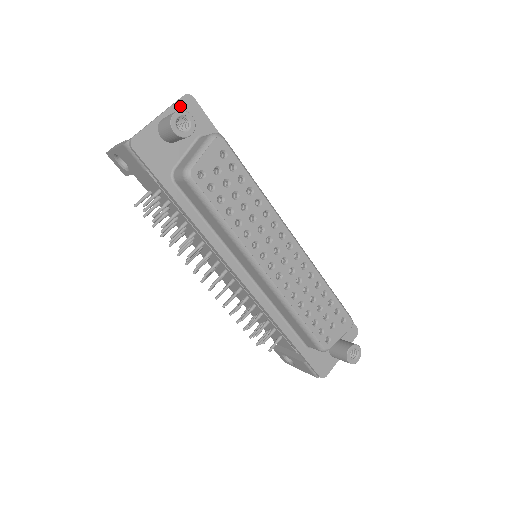
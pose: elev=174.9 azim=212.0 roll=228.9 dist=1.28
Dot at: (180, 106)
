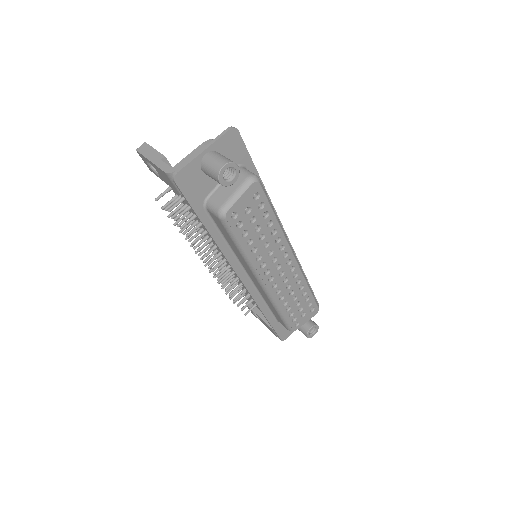
Dot at: (224, 140)
